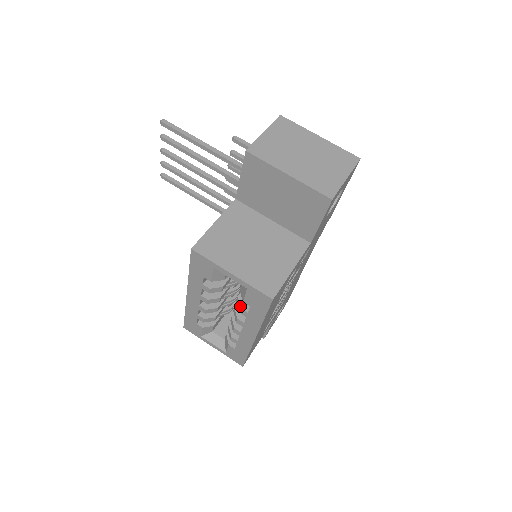
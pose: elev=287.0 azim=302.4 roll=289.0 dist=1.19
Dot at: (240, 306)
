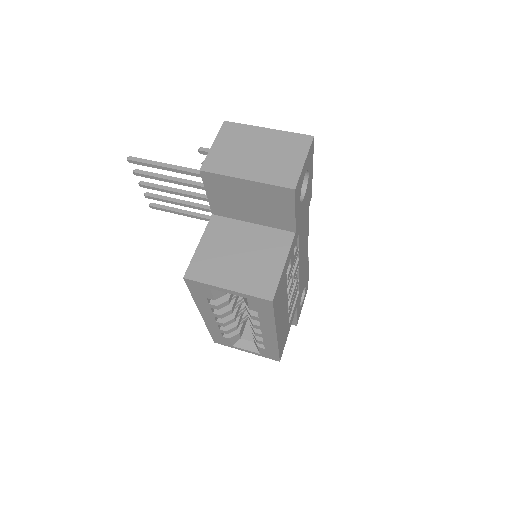
Dot at: (249, 313)
